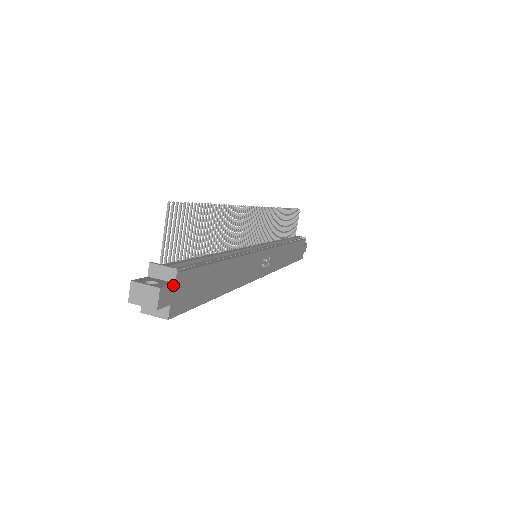
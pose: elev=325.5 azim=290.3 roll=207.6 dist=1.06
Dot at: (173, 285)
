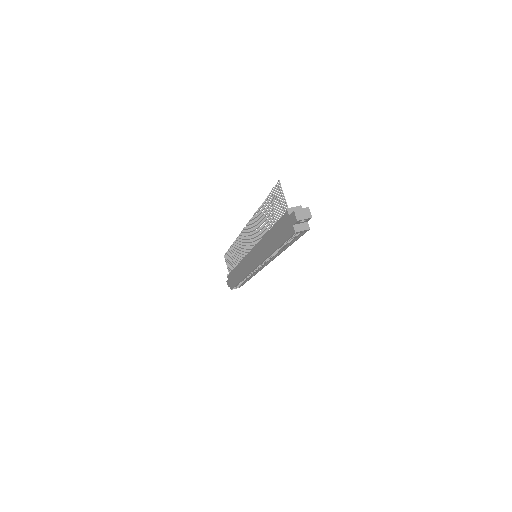
Dot at: occluded
